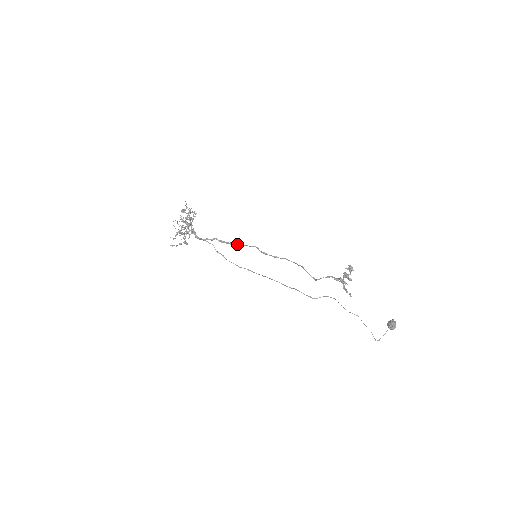
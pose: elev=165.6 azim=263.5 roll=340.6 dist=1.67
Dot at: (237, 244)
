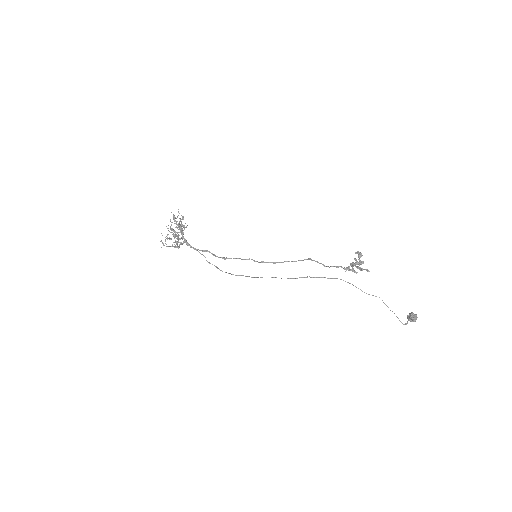
Dot at: (230, 258)
